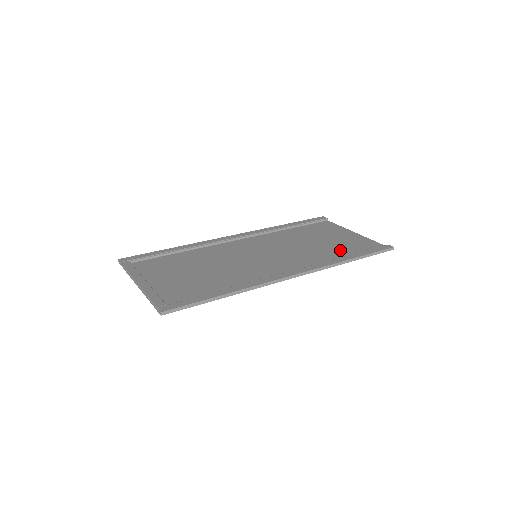
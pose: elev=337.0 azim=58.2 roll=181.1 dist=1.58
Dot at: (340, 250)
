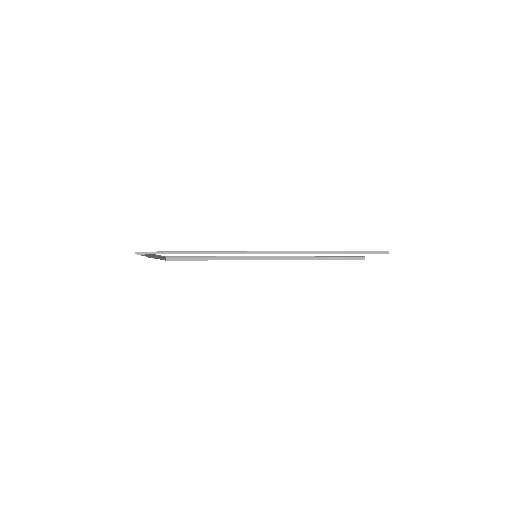
Dot at: occluded
